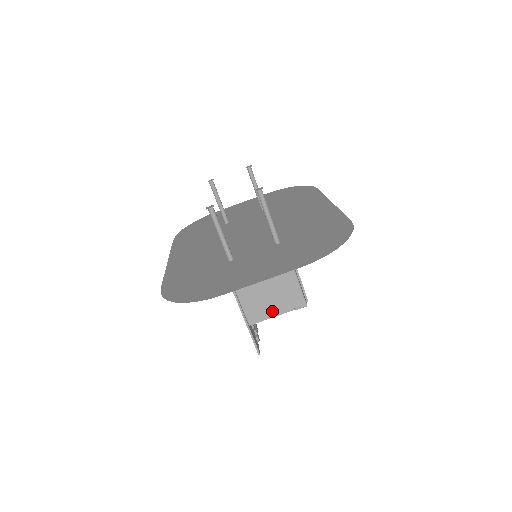
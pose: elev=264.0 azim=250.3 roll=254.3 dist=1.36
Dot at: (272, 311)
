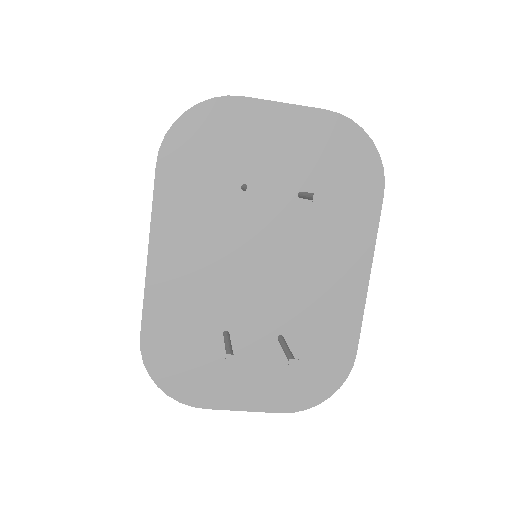
Dot at: occluded
